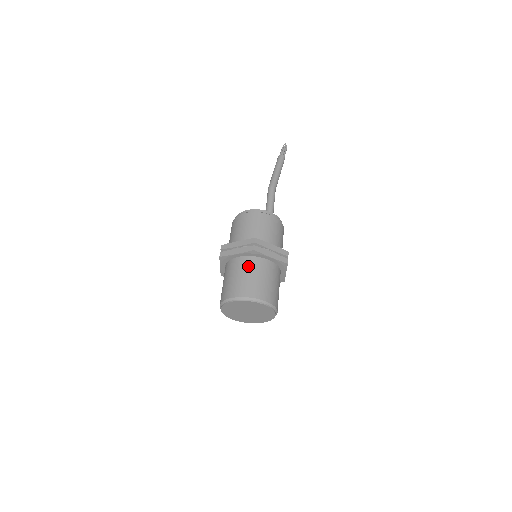
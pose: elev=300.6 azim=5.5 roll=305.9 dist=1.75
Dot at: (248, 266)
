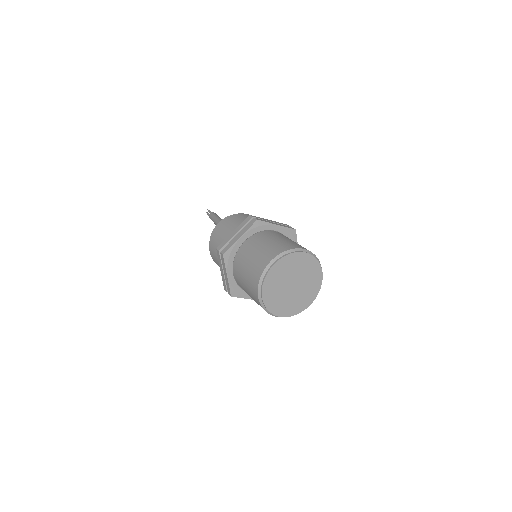
Dot at: (261, 238)
